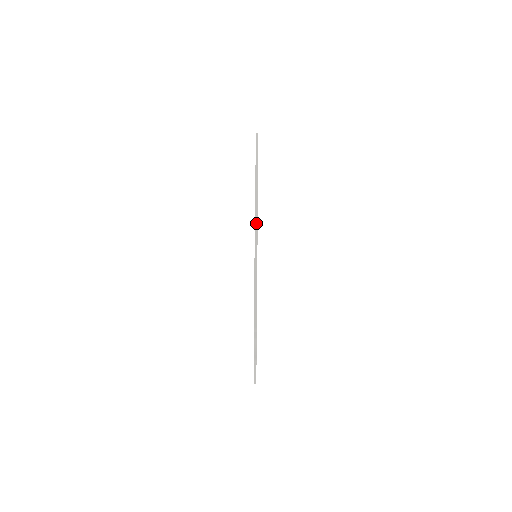
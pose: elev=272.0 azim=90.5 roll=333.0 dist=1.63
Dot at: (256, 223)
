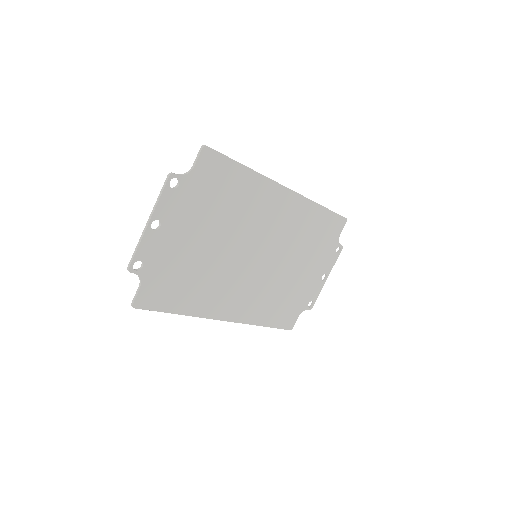
Dot at: occluded
